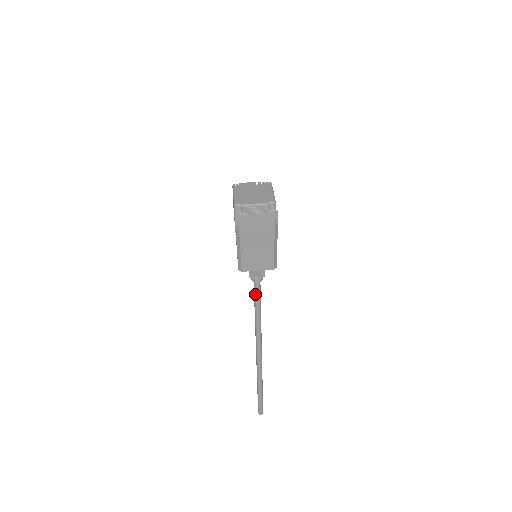
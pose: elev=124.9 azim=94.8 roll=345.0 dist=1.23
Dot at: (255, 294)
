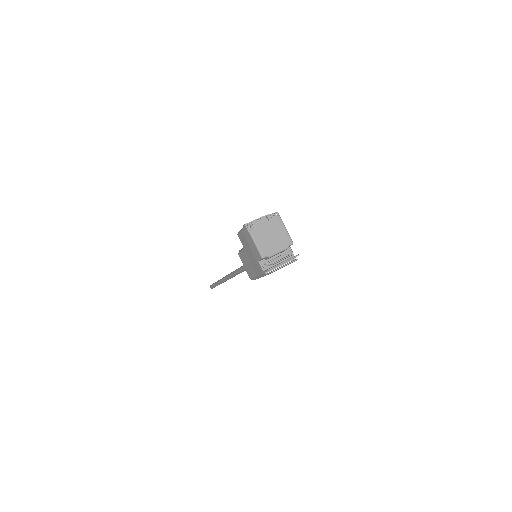
Dot at: occluded
